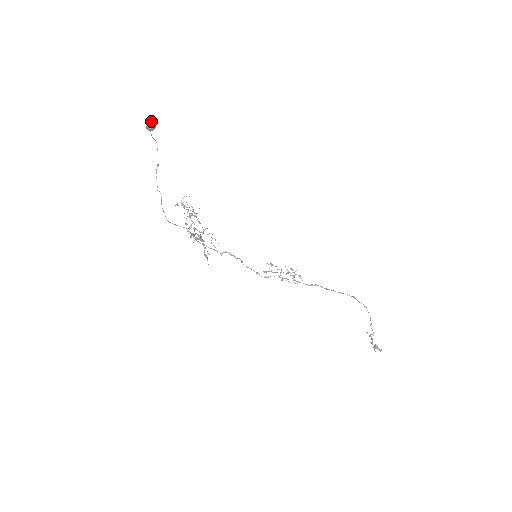
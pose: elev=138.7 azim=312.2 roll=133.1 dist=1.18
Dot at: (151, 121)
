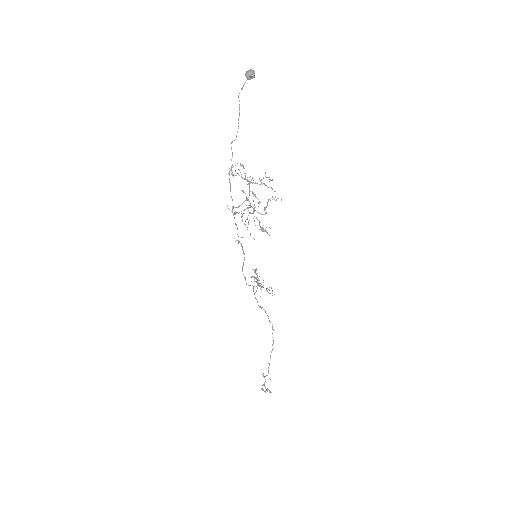
Dot at: (252, 70)
